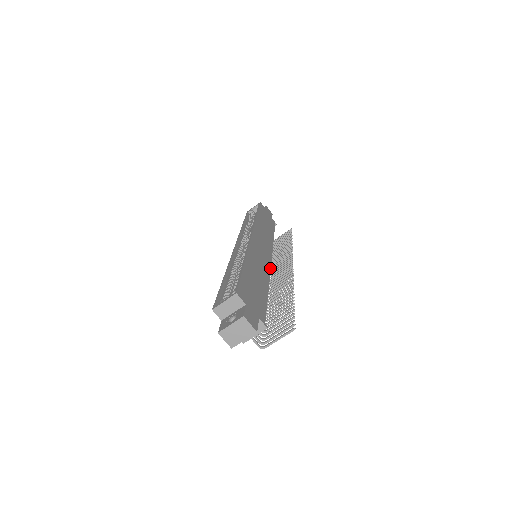
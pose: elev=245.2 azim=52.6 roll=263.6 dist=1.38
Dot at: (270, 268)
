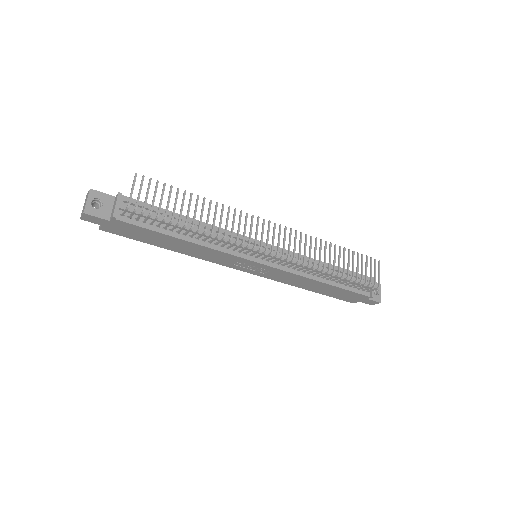
Dot at: occluded
